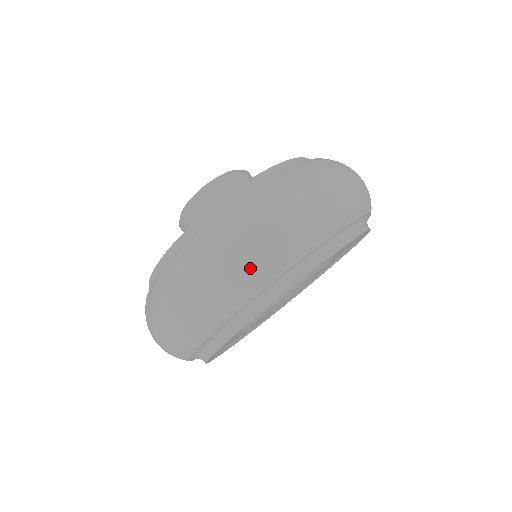
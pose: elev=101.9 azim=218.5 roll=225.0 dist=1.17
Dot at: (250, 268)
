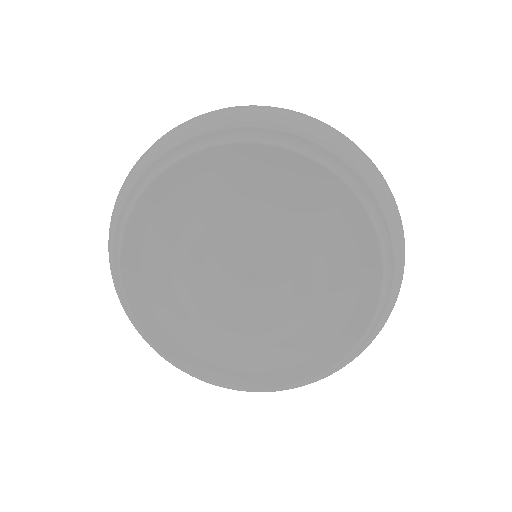
Dot at: (141, 159)
